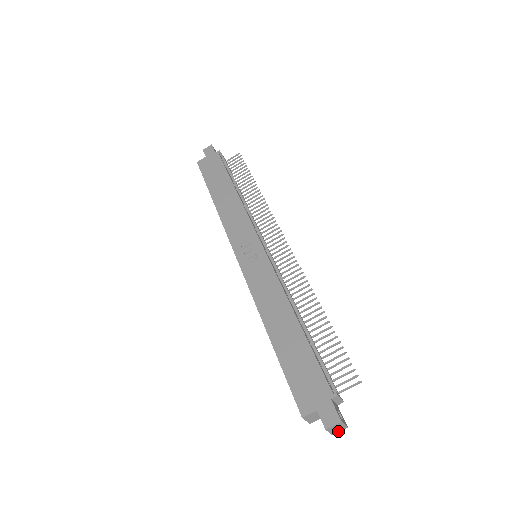
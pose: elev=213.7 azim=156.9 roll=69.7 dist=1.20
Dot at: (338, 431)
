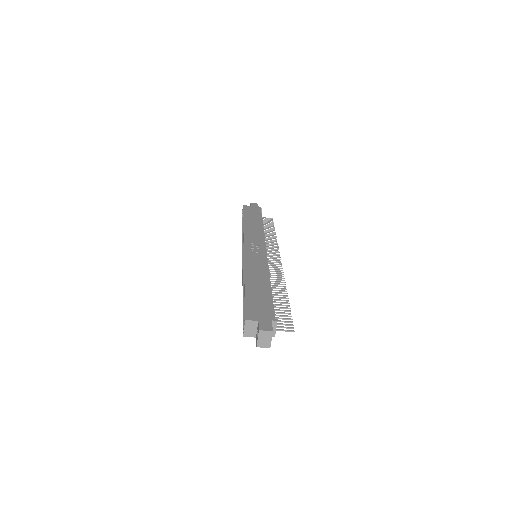
Dot at: (263, 345)
